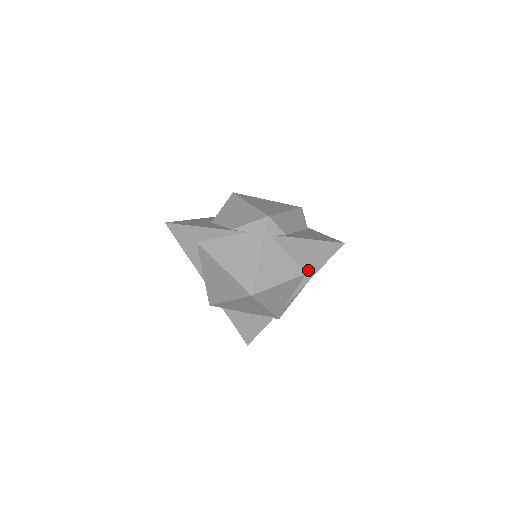
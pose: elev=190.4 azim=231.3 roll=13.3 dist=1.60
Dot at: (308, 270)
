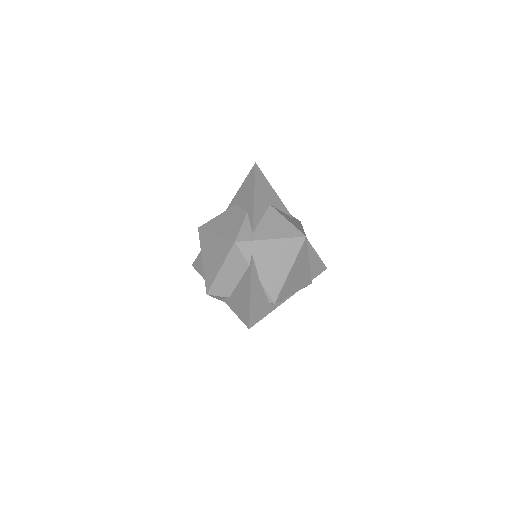
Dot at: occluded
